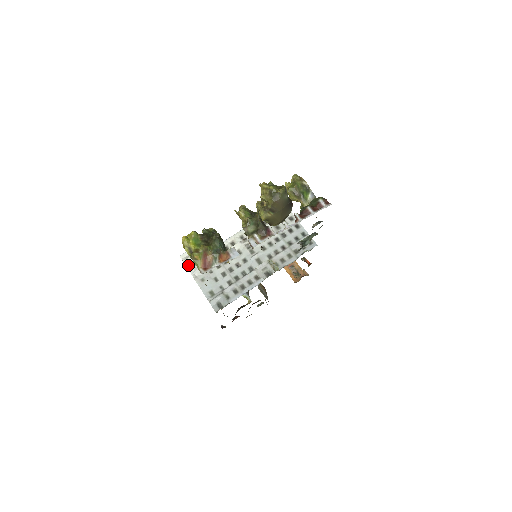
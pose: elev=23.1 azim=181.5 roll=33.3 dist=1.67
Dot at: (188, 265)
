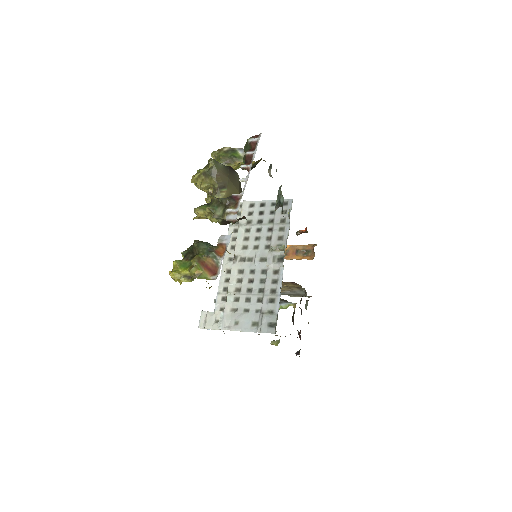
Dot at: (212, 327)
